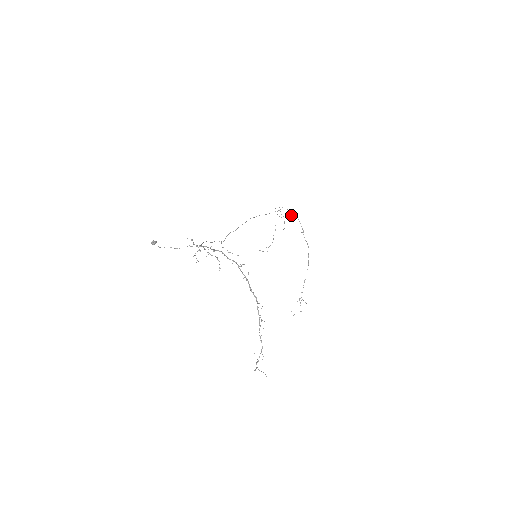
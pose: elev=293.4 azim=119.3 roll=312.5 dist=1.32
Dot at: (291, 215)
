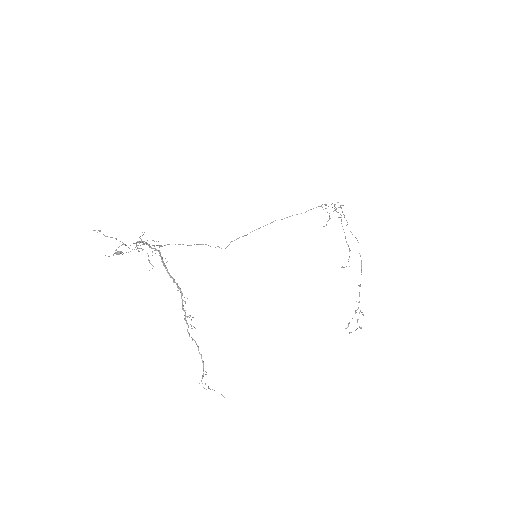
Dot at: (336, 208)
